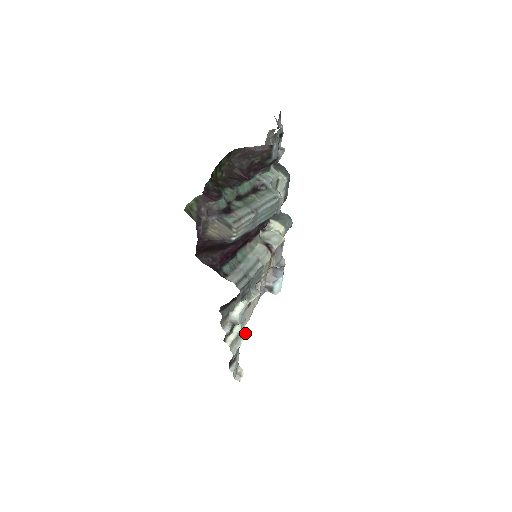
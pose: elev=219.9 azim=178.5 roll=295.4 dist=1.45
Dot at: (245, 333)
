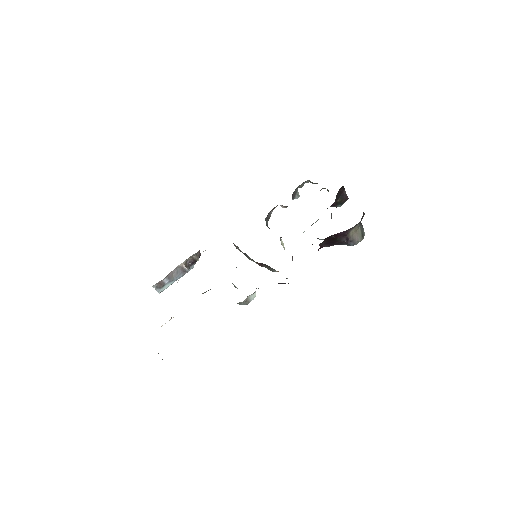
Dot at: occluded
